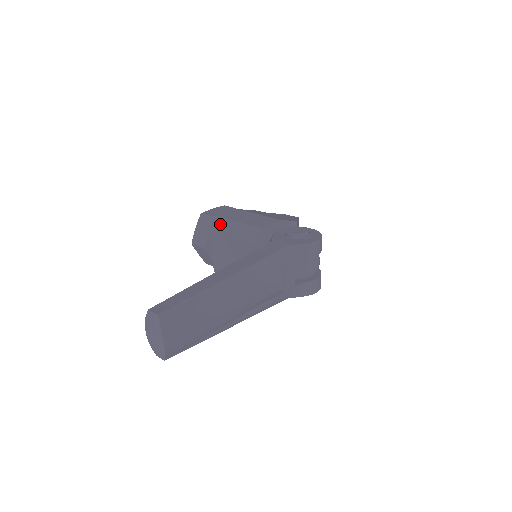
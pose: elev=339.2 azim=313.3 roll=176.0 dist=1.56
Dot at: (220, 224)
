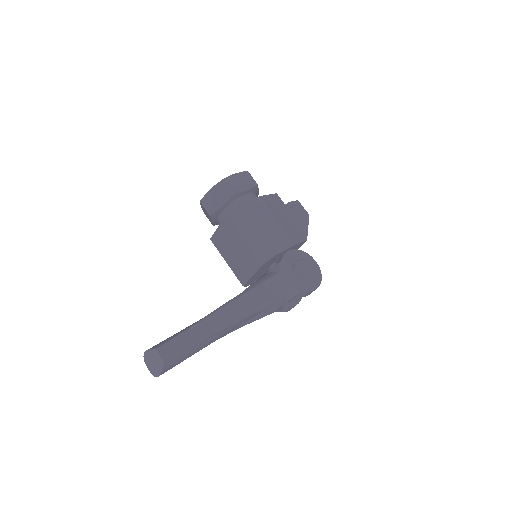
Dot at: (238, 217)
